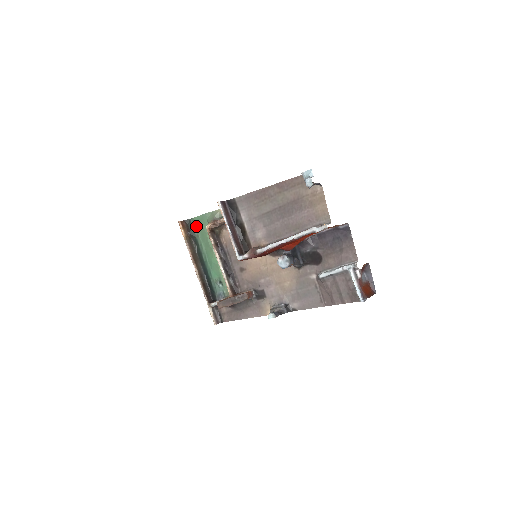
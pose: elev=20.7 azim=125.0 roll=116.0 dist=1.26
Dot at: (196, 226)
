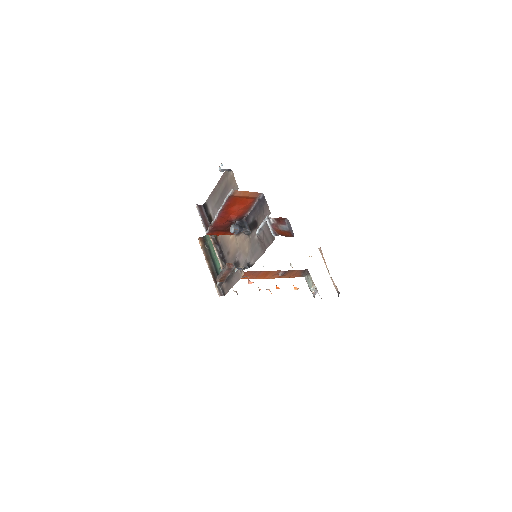
Dot at: (208, 238)
